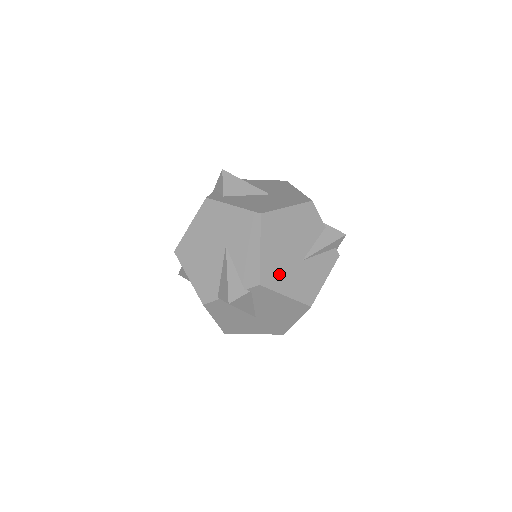
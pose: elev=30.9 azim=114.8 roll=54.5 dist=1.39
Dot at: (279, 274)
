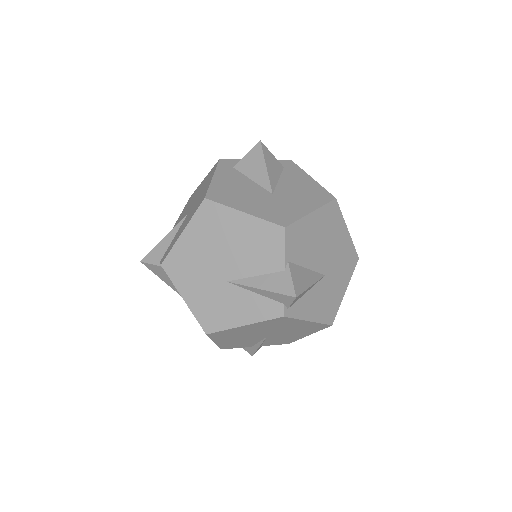
Dot at: (189, 272)
